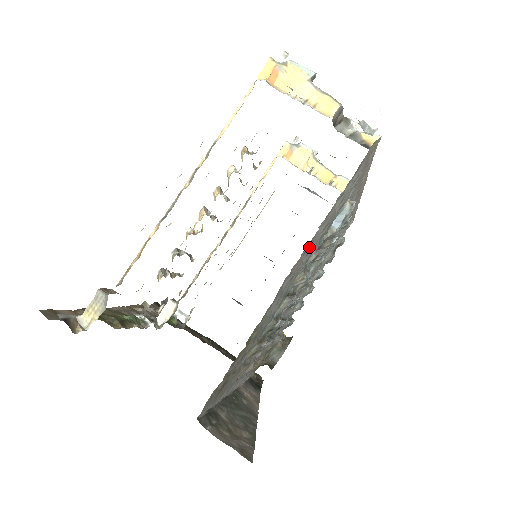
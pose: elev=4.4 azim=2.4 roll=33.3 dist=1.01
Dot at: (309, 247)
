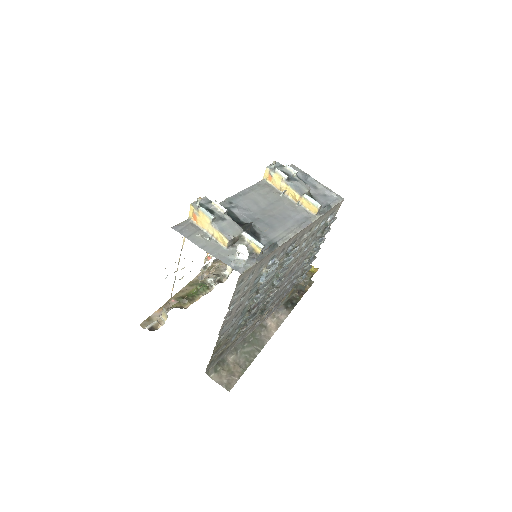
Dot at: (232, 311)
